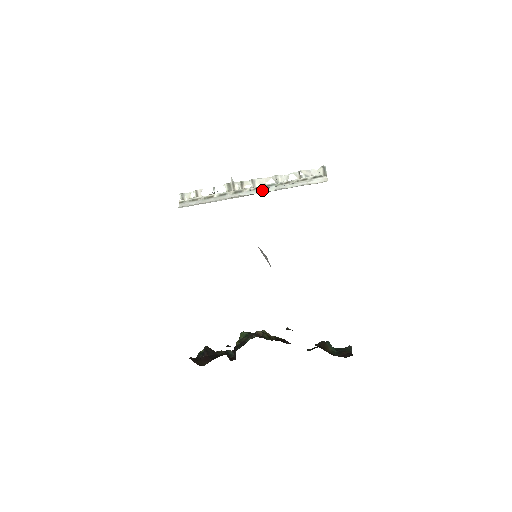
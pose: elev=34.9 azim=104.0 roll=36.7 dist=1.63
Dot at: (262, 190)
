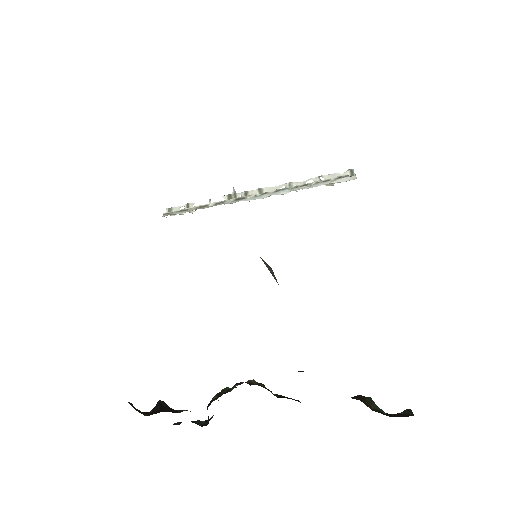
Dot at: (271, 194)
